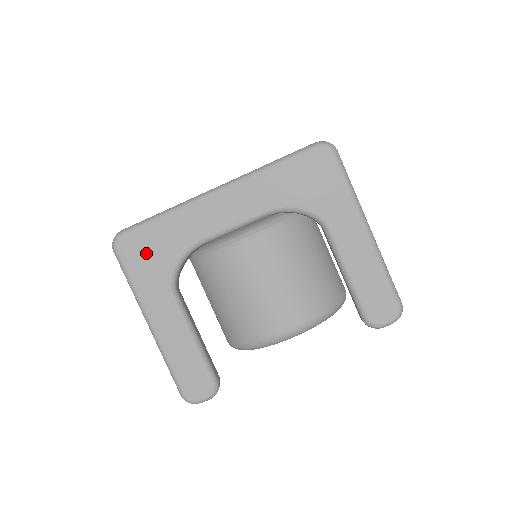
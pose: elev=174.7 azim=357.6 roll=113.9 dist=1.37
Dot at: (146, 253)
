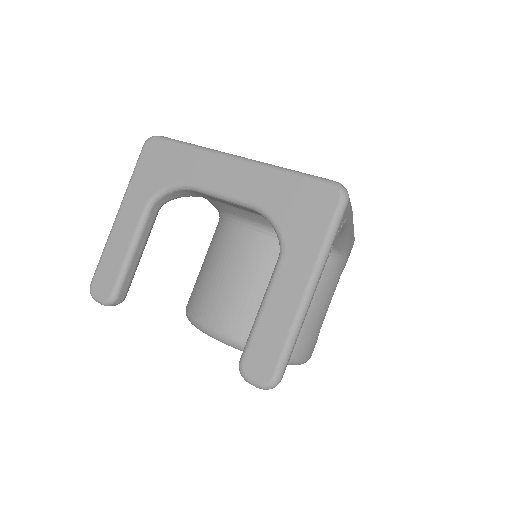
Dot at: (157, 163)
